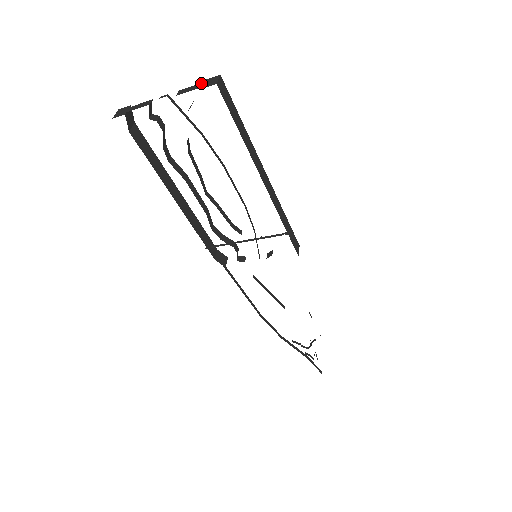
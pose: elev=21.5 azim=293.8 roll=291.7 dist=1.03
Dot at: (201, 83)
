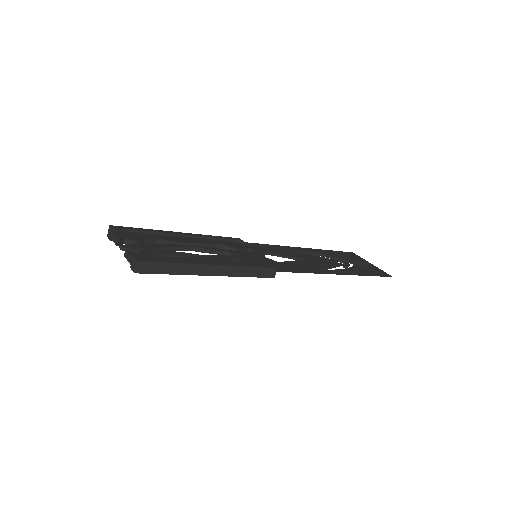
Dot at: (131, 258)
